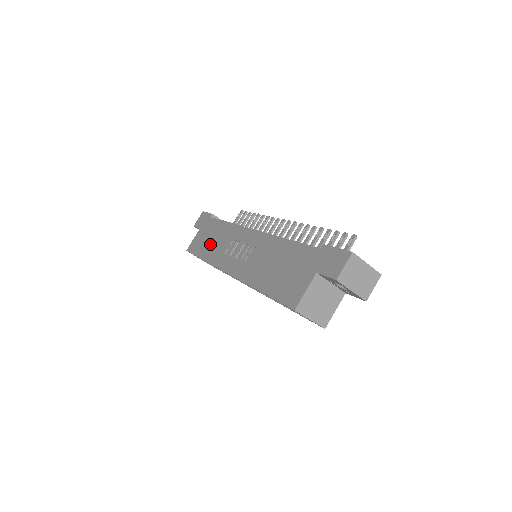
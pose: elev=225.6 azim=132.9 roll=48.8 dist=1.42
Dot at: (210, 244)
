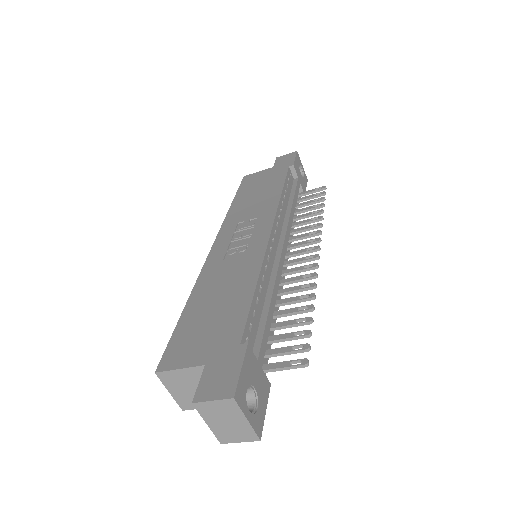
Dot at: (251, 196)
